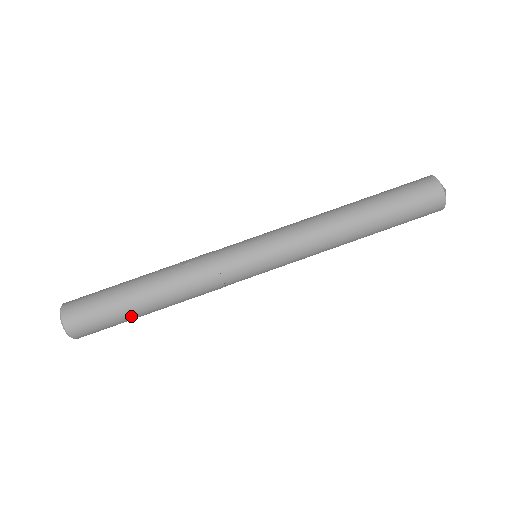
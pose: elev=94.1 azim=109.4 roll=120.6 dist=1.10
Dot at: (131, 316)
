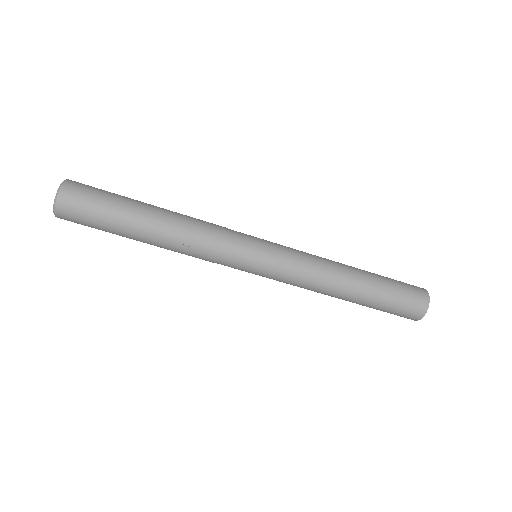
Dot at: occluded
